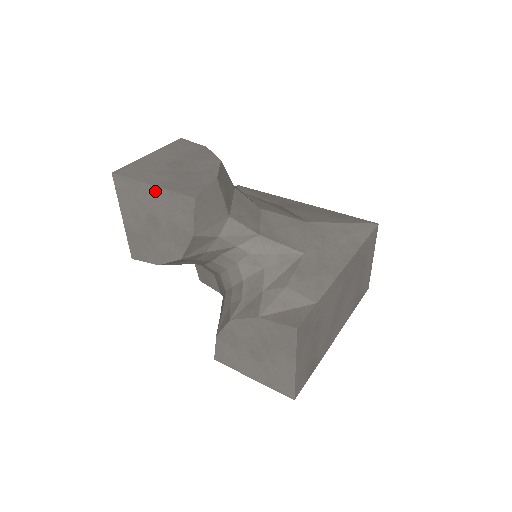
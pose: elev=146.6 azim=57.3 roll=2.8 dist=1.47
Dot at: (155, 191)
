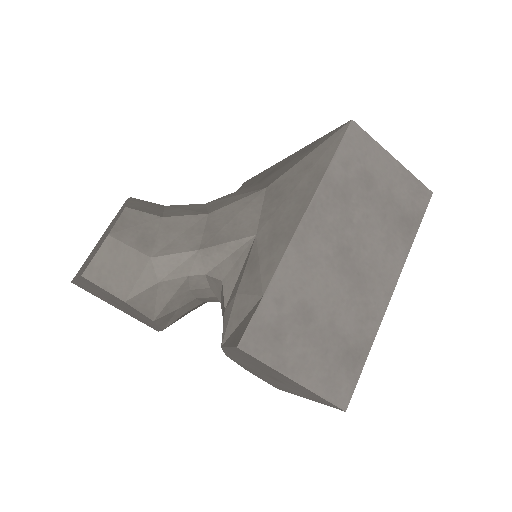
Dot at: (81, 282)
